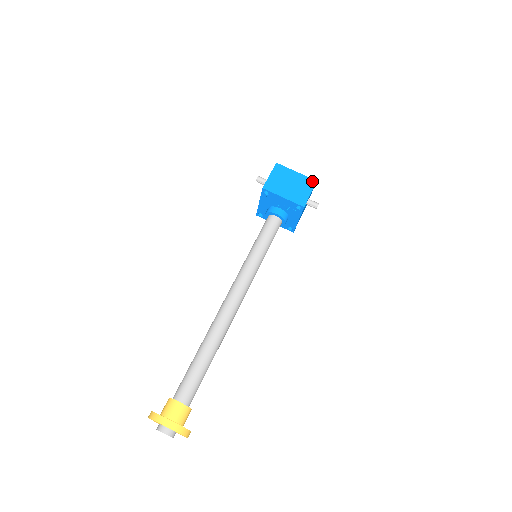
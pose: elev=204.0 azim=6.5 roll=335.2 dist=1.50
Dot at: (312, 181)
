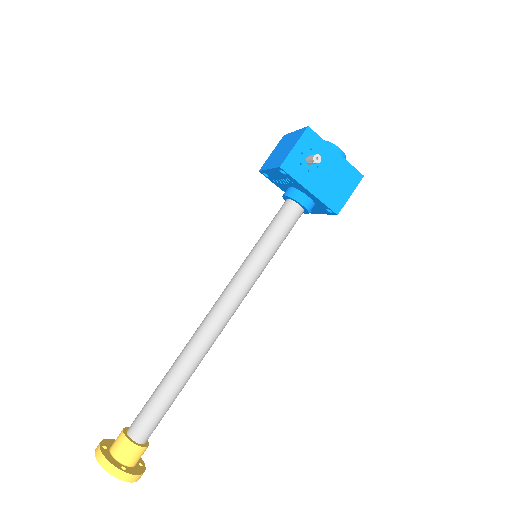
Dot at: (303, 130)
